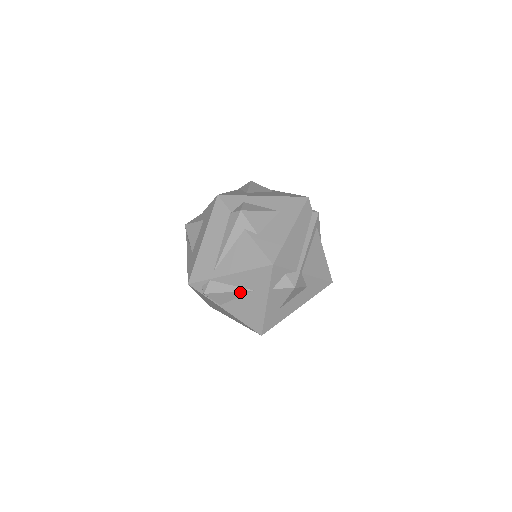
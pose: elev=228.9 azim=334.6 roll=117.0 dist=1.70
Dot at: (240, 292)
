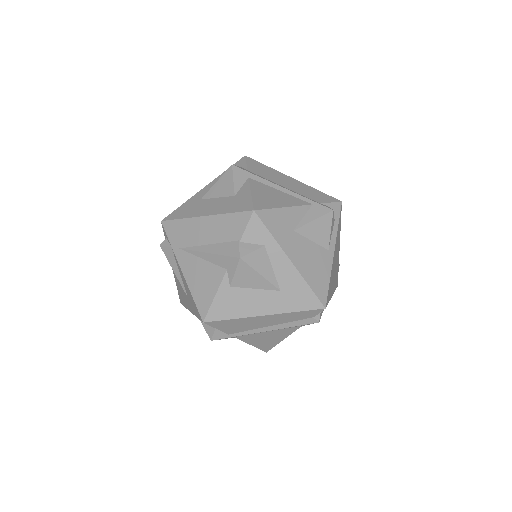
Dot at: (181, 283)
